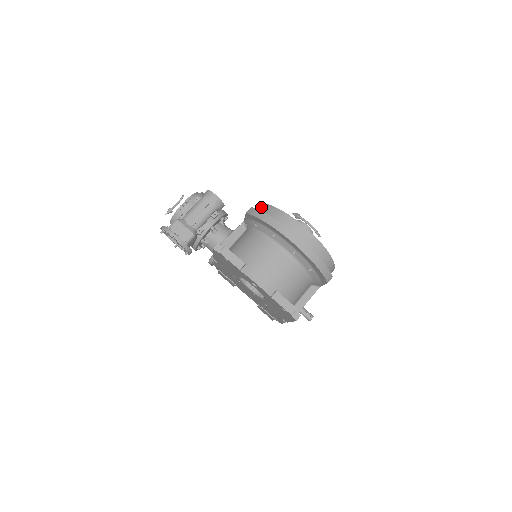
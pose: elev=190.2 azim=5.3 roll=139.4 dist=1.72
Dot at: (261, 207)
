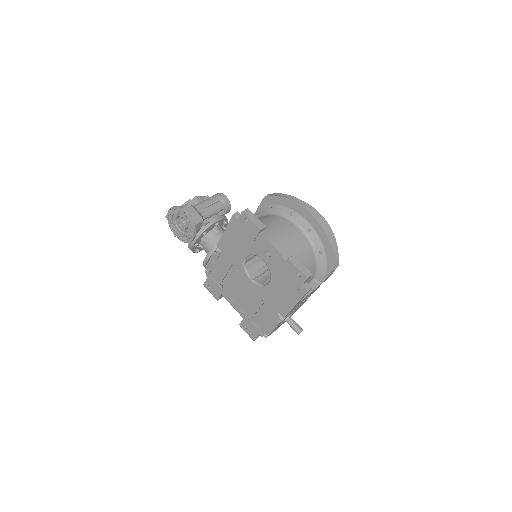
Dot at: occluded
